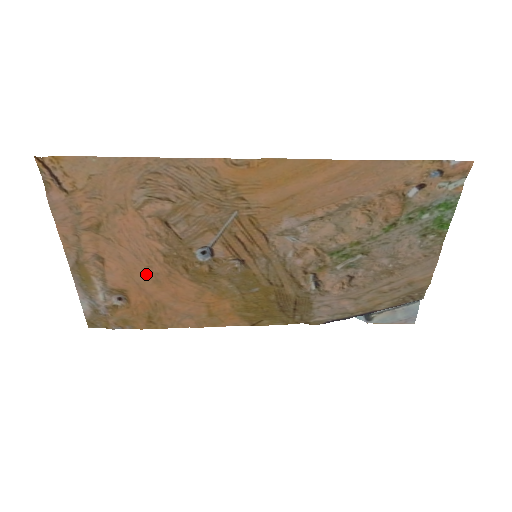
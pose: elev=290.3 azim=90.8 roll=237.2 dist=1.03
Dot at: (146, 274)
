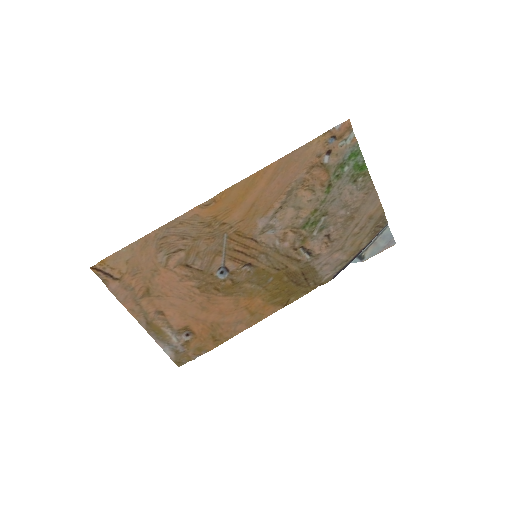
Dot at: (194, 307)
